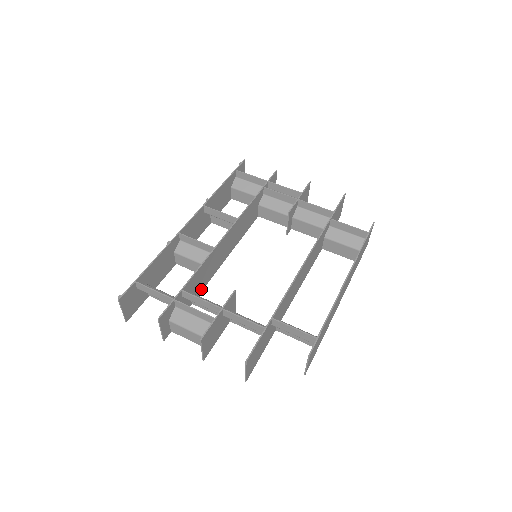
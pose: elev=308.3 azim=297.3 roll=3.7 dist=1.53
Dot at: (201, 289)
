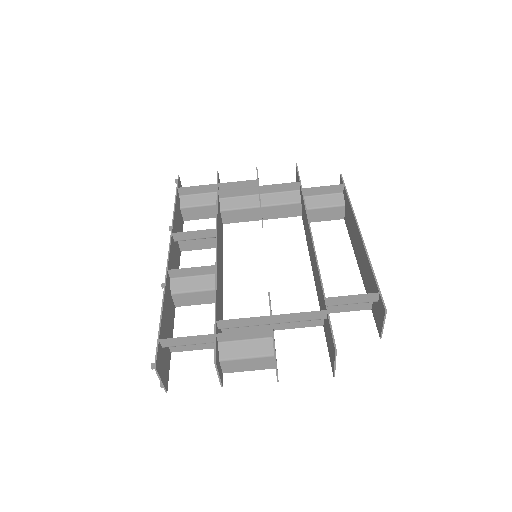
Dot at: (222, 316)
